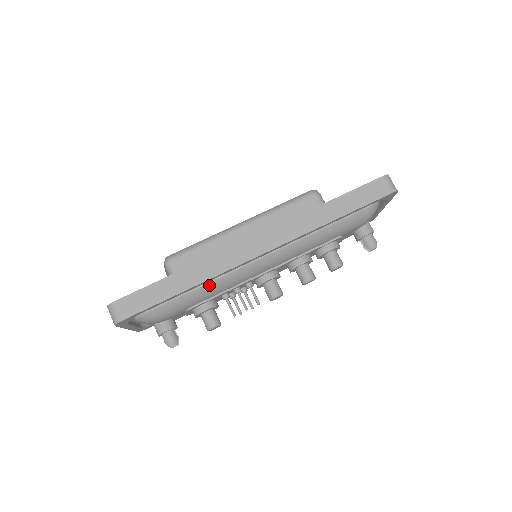
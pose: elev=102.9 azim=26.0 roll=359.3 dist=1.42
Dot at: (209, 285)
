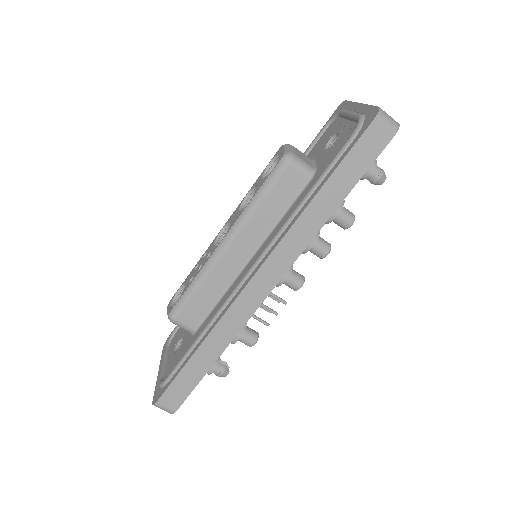
Dot at: occluded
